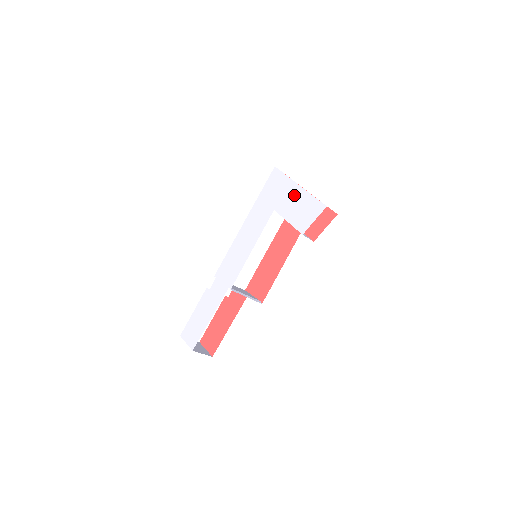
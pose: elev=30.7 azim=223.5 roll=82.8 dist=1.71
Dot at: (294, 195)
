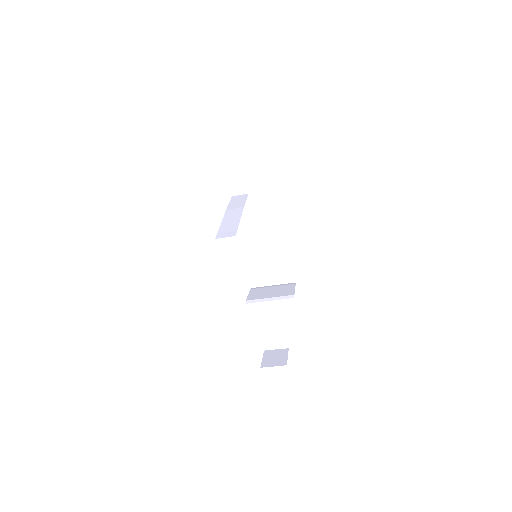
Dot at: occluded
